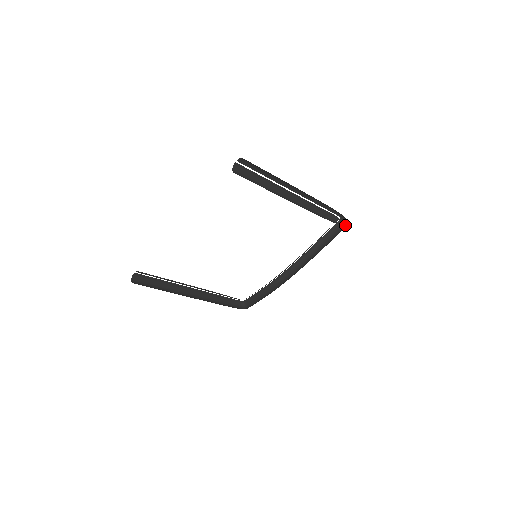
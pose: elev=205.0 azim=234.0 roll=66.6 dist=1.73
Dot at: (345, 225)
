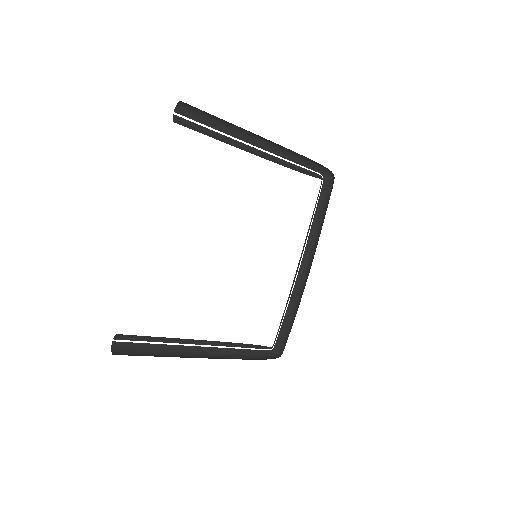
Dot at: (333, 179)
